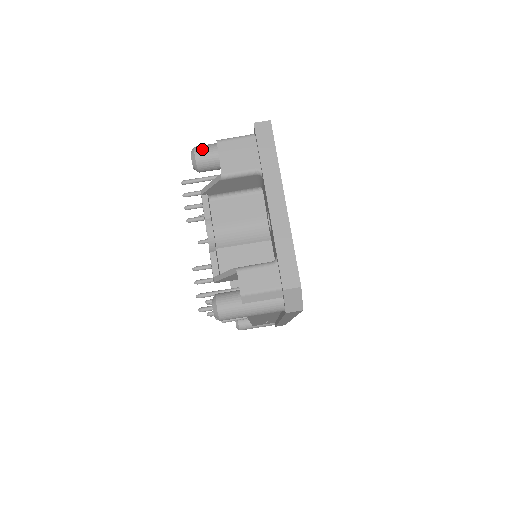
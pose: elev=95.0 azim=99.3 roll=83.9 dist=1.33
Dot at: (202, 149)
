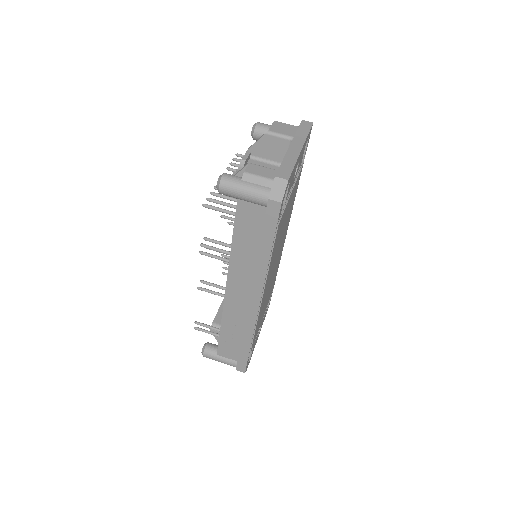
Dot at: (263, 123)
